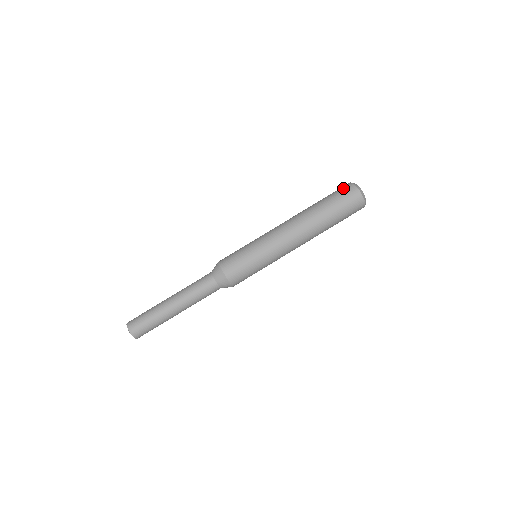
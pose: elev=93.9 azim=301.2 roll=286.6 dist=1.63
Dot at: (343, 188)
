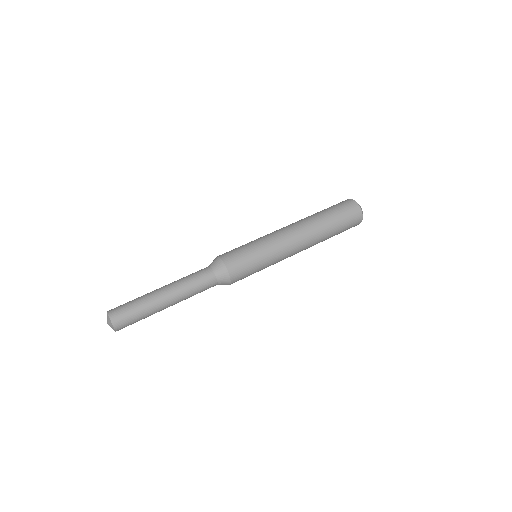
Dot at: occluded
